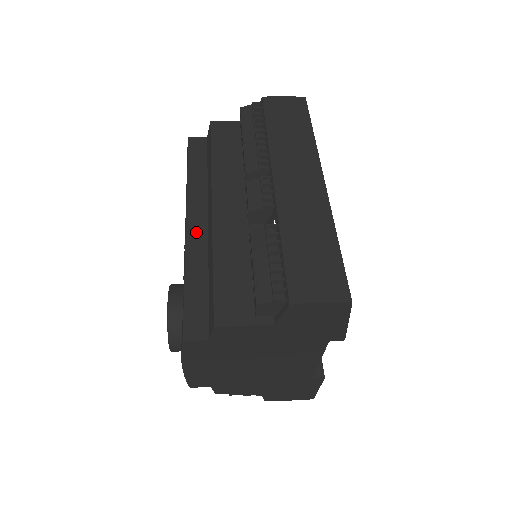
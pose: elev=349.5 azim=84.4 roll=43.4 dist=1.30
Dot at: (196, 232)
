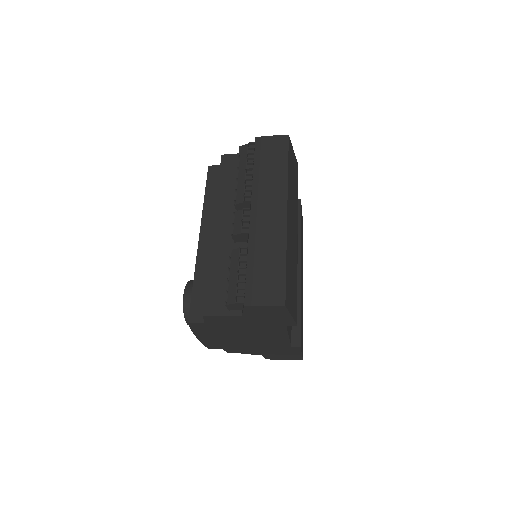
Dot at: (205, 245)
